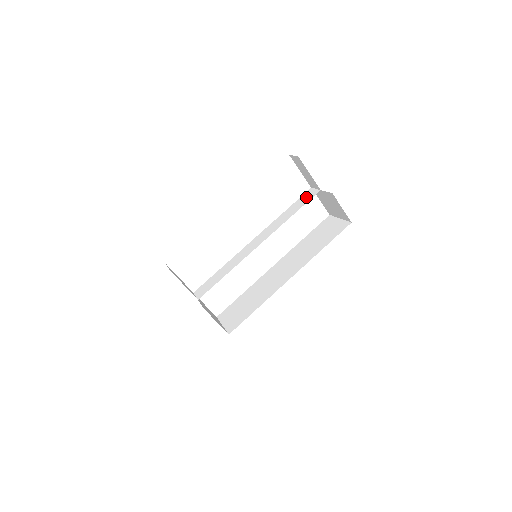
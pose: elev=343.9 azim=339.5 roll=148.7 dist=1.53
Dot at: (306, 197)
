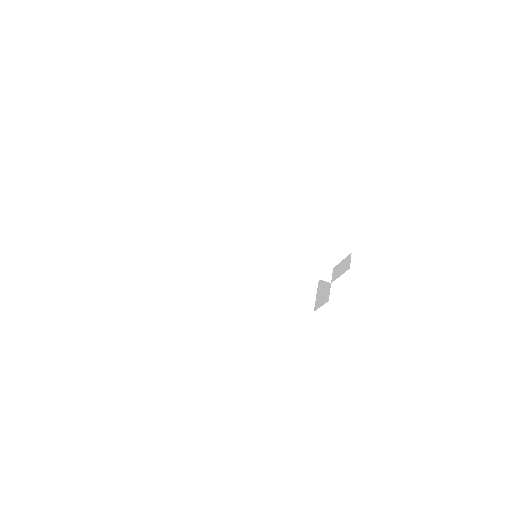
Dot at: (322, 272)
